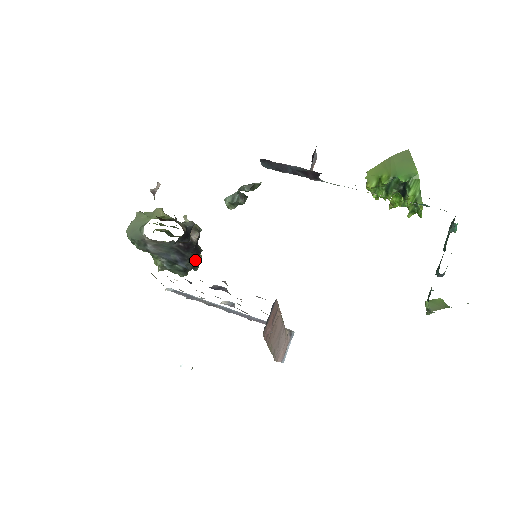
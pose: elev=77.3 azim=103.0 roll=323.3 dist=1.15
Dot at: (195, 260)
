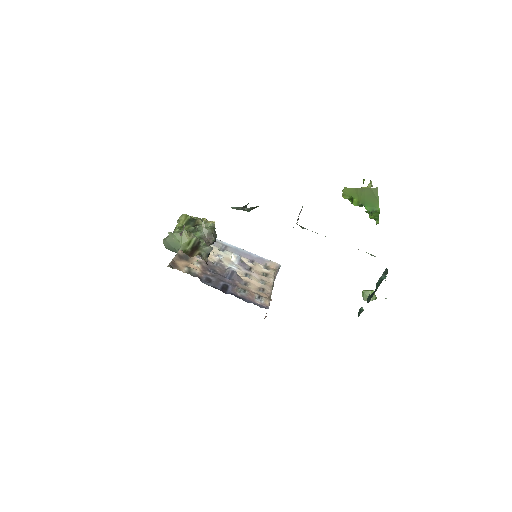
Dot at: occluded
